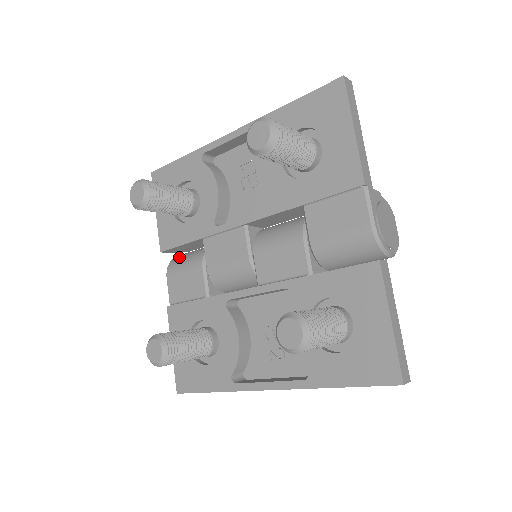
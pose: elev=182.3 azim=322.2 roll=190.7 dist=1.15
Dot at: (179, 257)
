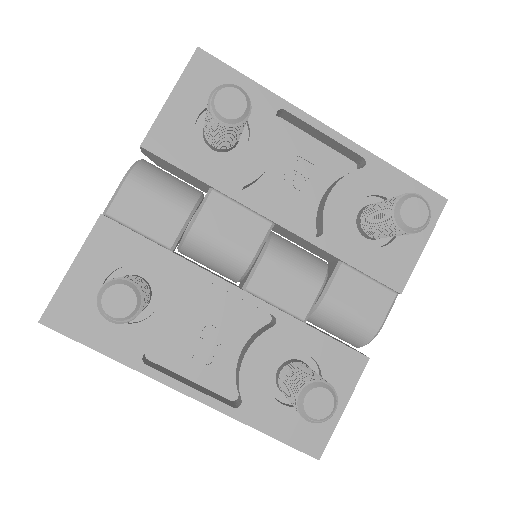
Dot at: (154, 169)
